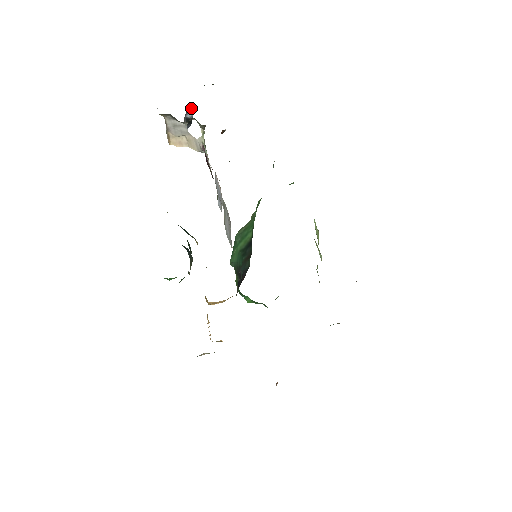
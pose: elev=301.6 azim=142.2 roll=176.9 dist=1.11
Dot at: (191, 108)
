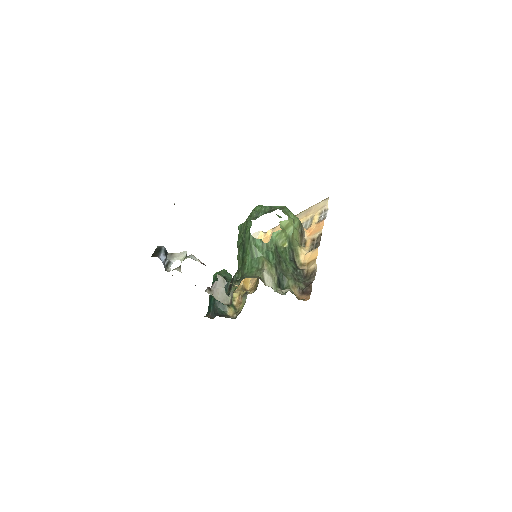
Dot at: (162, 262)
